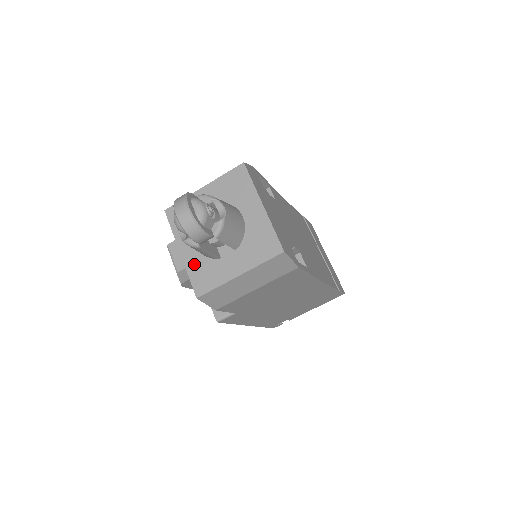
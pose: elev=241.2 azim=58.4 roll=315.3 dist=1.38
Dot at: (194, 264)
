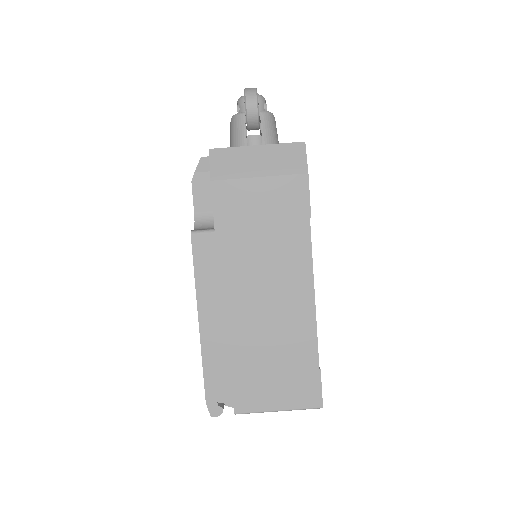
Dot at: occluded
